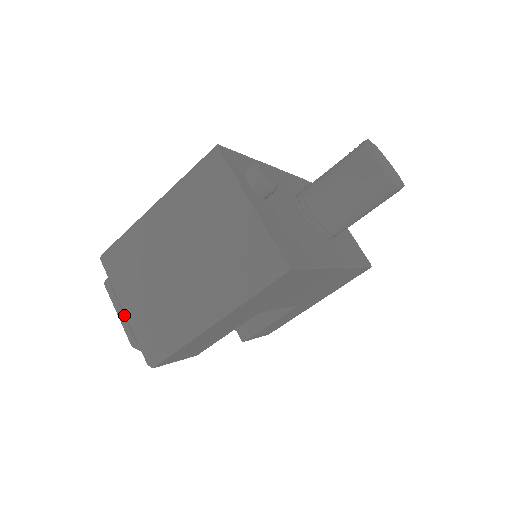
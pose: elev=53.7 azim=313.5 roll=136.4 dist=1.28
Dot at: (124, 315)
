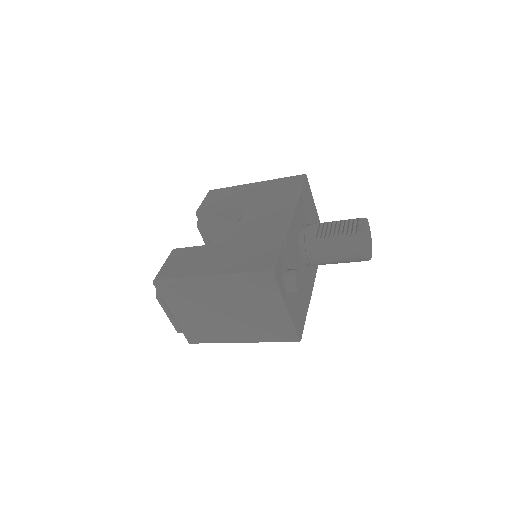
Dot at: (173, 318)
